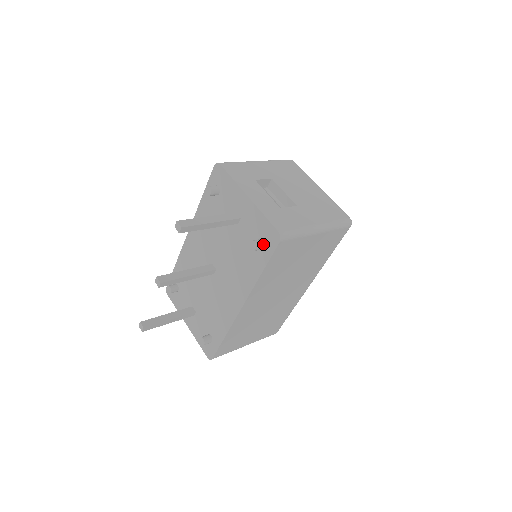
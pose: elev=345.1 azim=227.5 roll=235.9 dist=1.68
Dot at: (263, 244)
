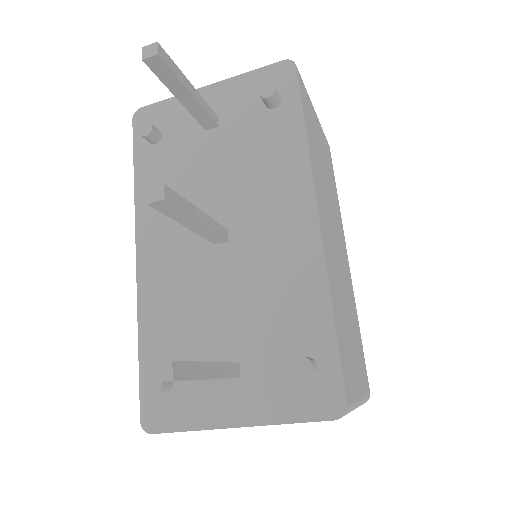
Dot at: occluded
